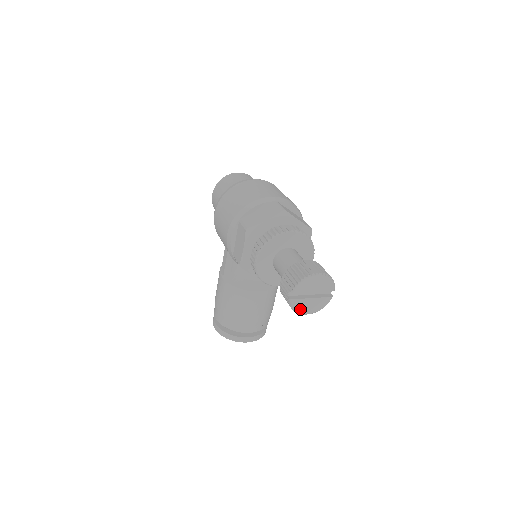
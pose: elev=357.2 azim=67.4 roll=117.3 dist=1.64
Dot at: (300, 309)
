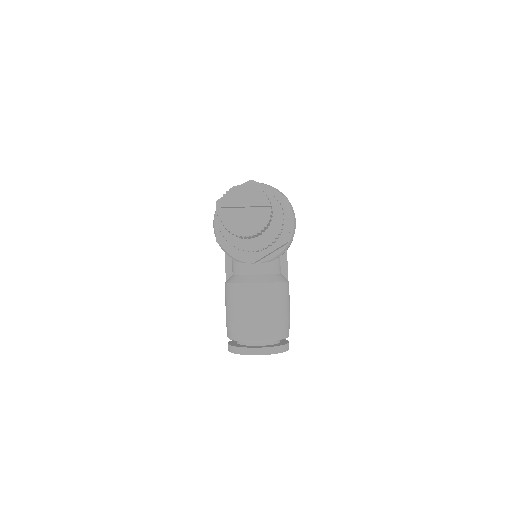
Dot at: (234, 228)
